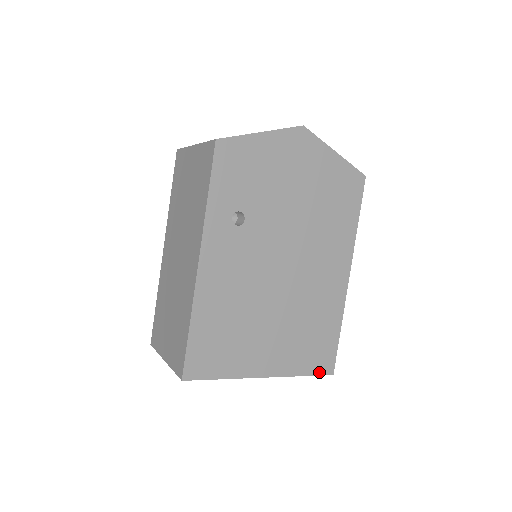
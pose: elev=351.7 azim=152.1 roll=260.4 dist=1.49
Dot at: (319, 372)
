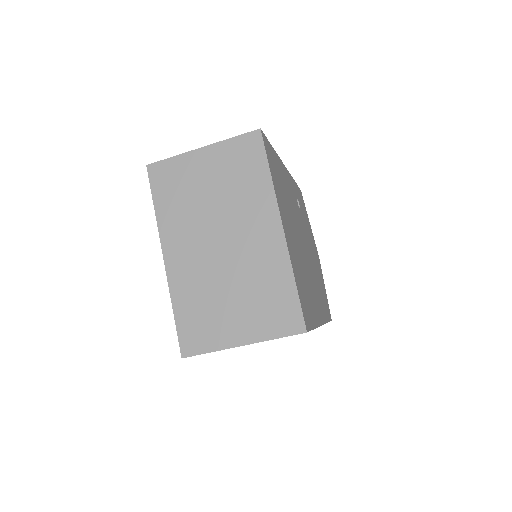
Dot at: (302, 307)
